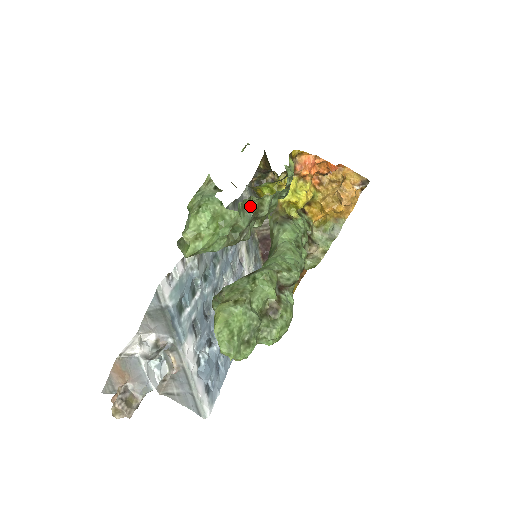
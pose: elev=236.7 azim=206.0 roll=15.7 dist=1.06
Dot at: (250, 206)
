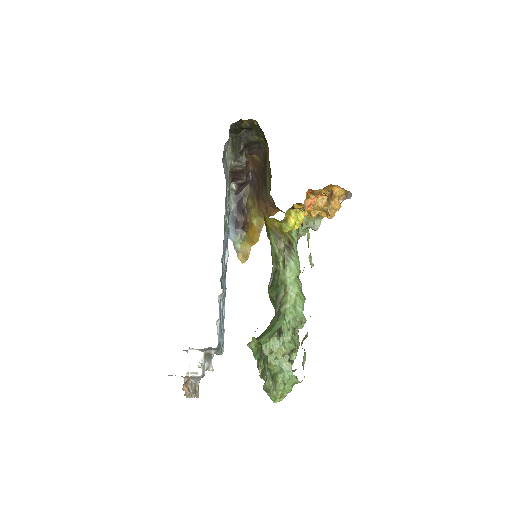
Dot at: (305, 354)
